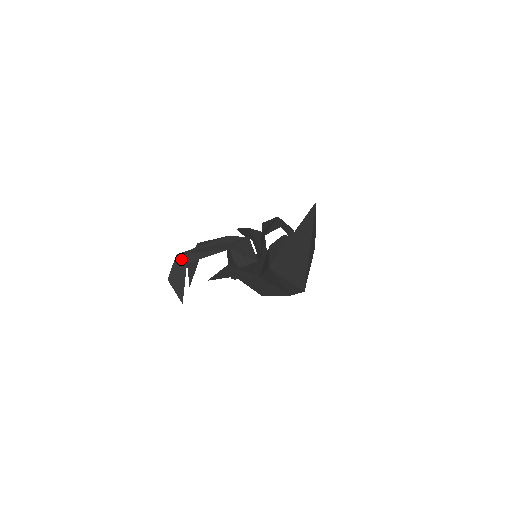
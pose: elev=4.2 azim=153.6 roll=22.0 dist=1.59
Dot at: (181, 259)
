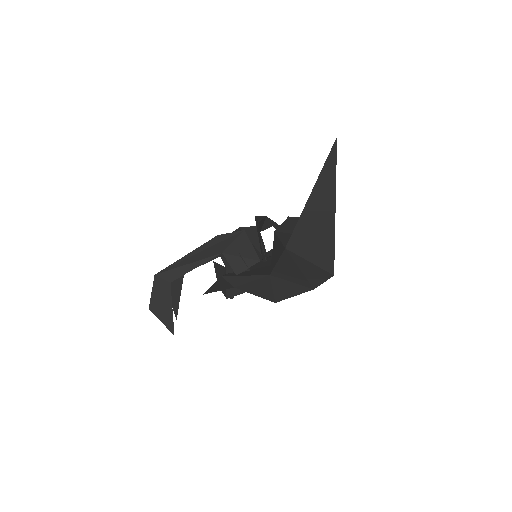
Dot at: (162, 279)
